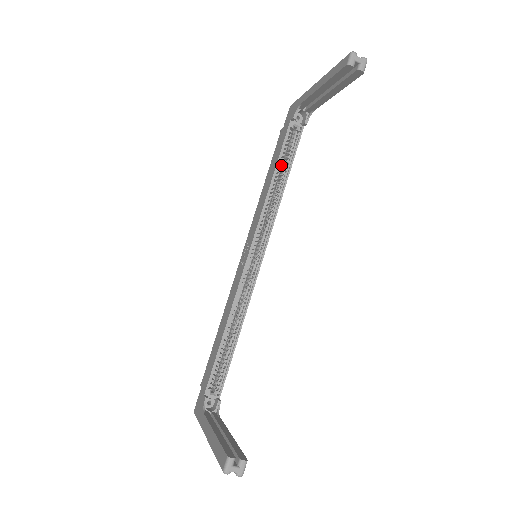
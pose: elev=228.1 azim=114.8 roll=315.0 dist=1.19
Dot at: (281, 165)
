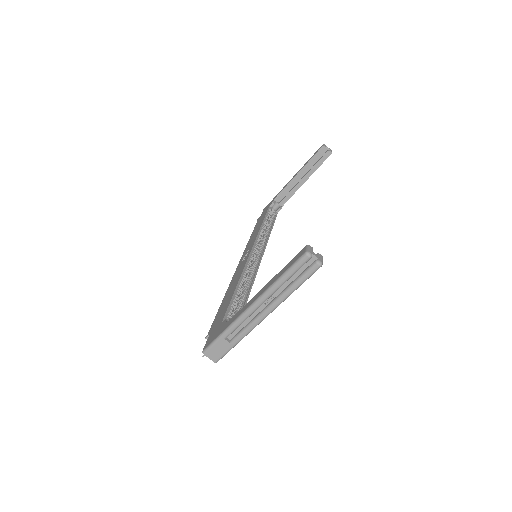
Dot at: occluded
